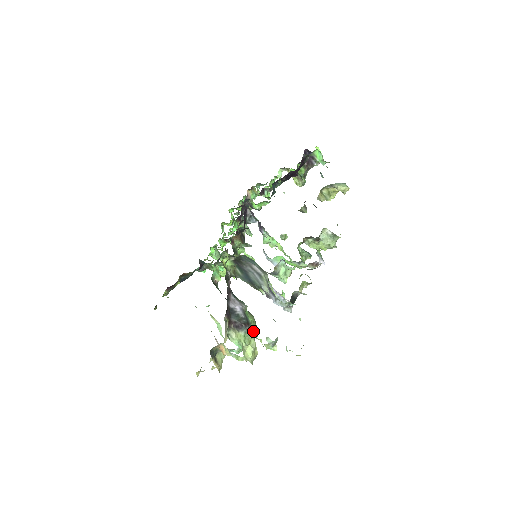
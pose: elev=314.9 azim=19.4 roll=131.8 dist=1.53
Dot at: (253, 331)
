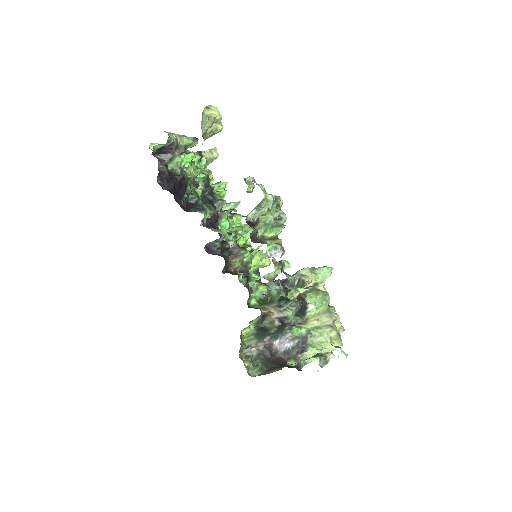
Dot at: (319, 311)
